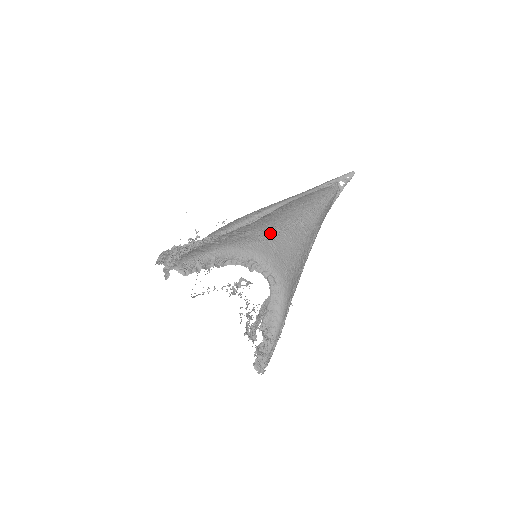
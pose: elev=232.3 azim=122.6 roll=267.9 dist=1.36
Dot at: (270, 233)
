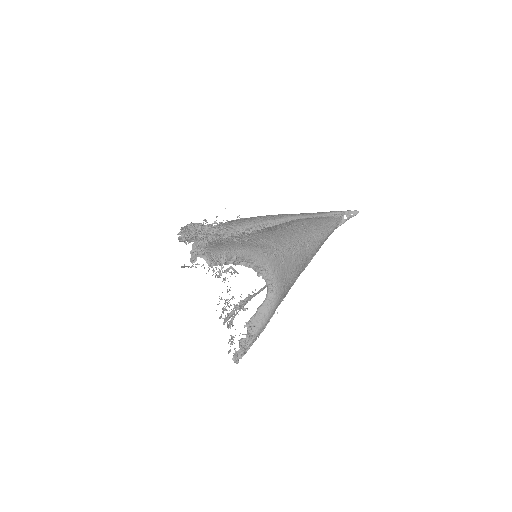
Dot at: (283, 247)
